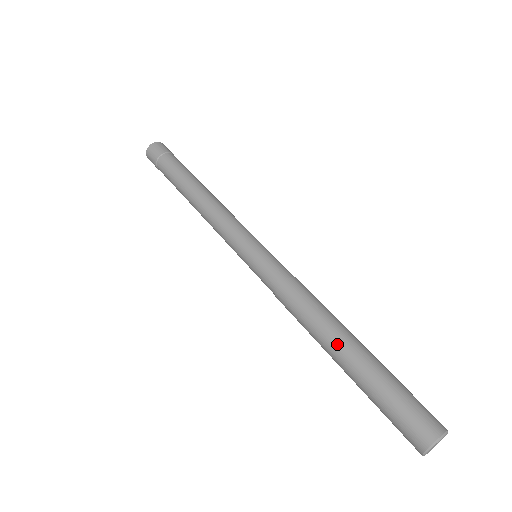
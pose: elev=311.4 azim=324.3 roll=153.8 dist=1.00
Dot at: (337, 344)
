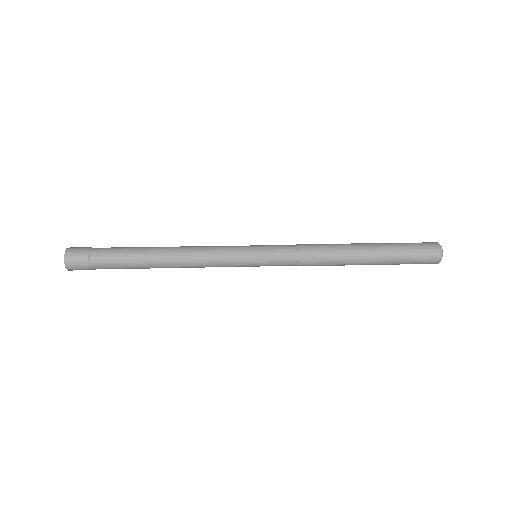
Dot at: (362, 256)
